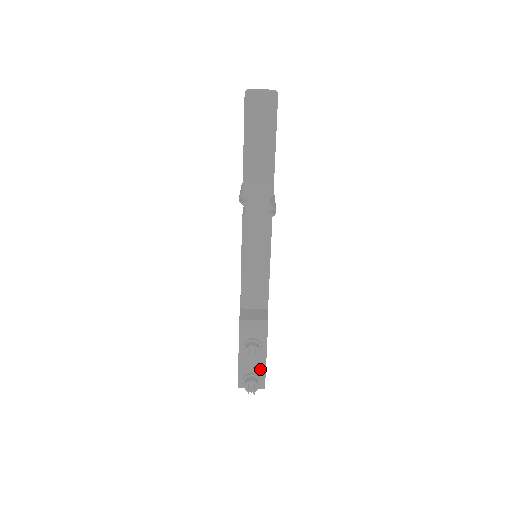
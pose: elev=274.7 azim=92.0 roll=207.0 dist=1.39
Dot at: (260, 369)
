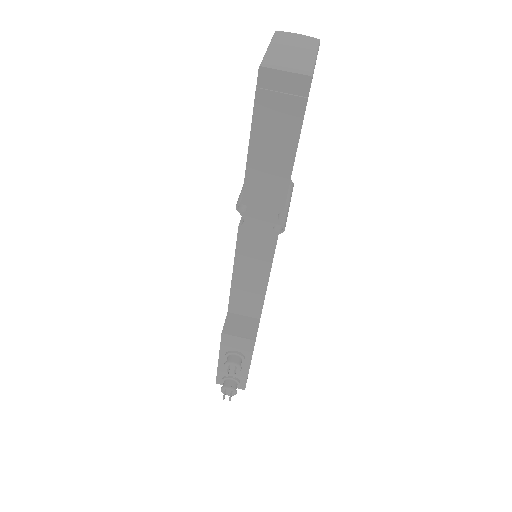
Dot at: (241, 375)
